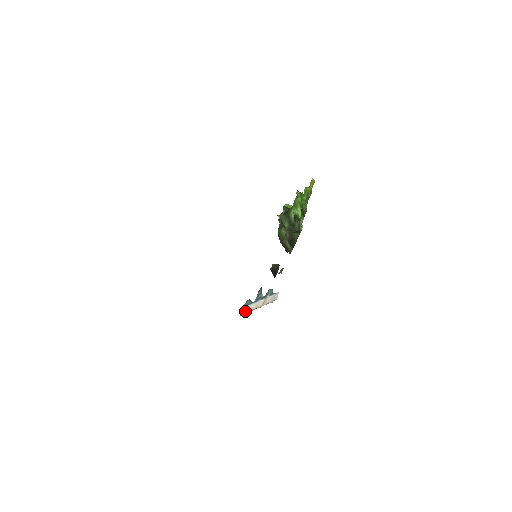
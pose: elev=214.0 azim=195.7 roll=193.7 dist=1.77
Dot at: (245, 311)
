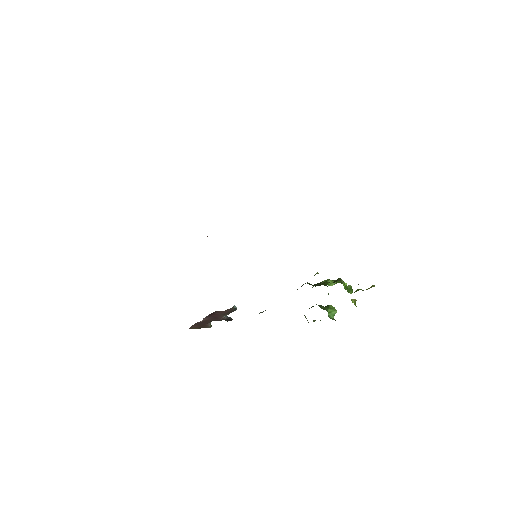
Dot at: occluded
